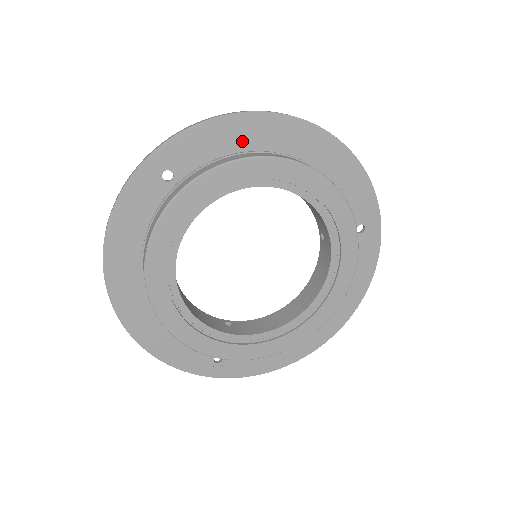
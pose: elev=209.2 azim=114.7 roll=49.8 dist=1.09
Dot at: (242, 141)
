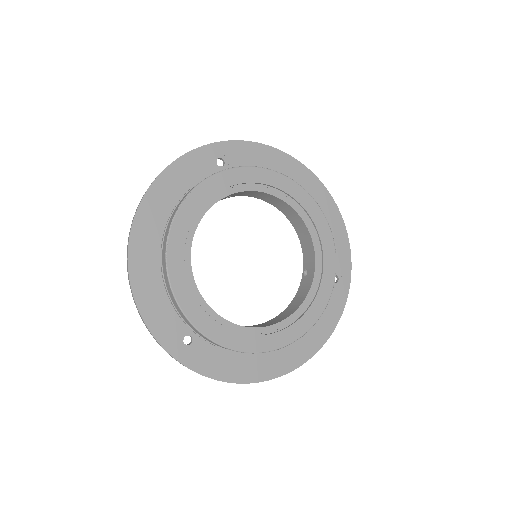
Dot at: (276, 168)
